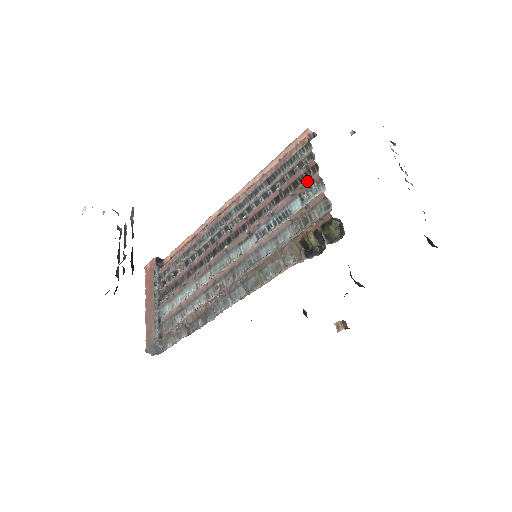
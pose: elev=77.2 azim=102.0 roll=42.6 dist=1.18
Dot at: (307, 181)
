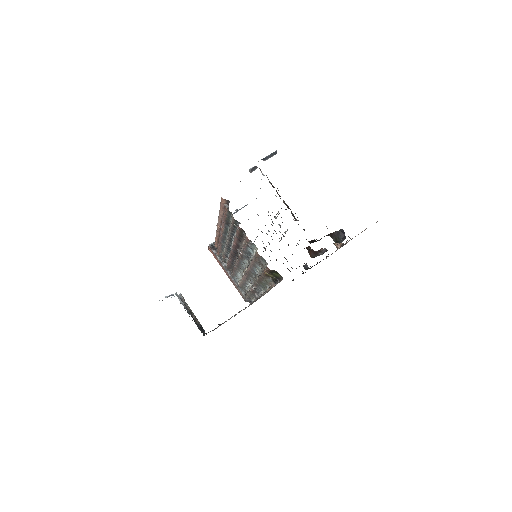
Dot at: (245, 240)
